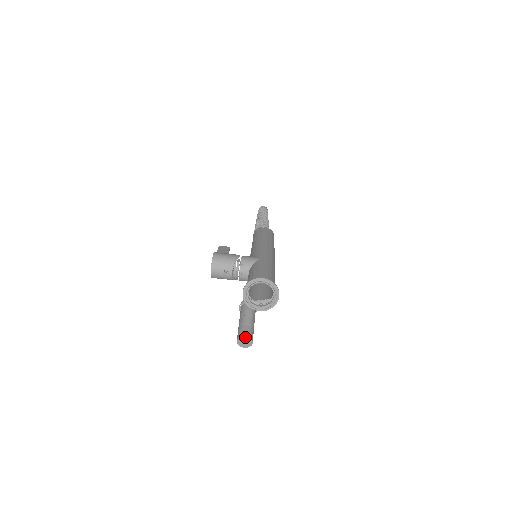
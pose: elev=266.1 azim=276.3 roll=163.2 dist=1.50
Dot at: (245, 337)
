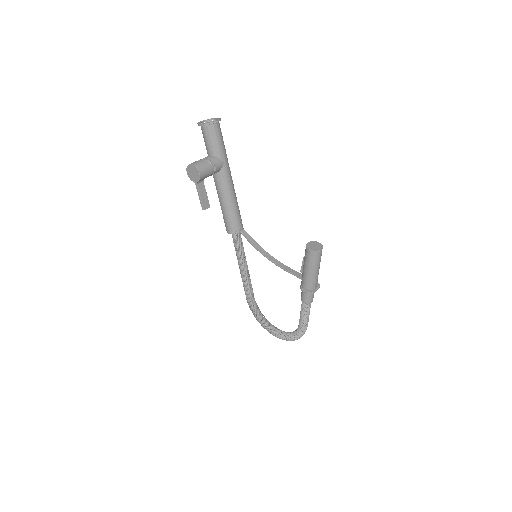
Dot at: (307, 243)
